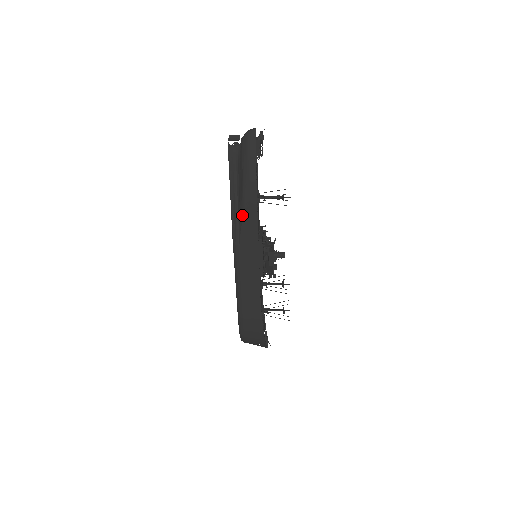
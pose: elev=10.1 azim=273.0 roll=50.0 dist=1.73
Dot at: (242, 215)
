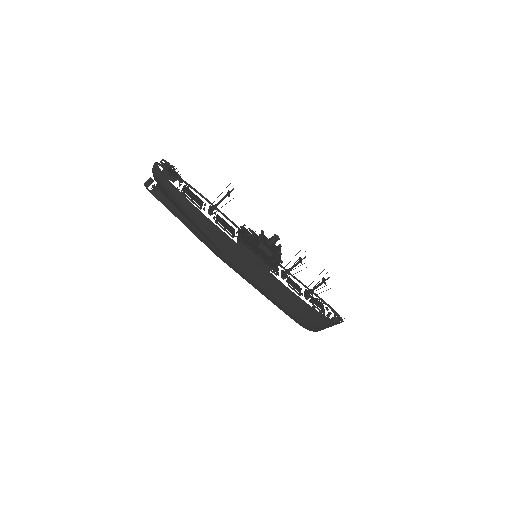
Dot at: (206, 236)
